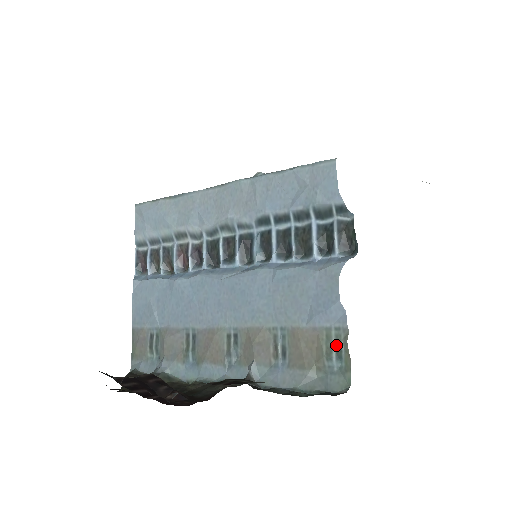
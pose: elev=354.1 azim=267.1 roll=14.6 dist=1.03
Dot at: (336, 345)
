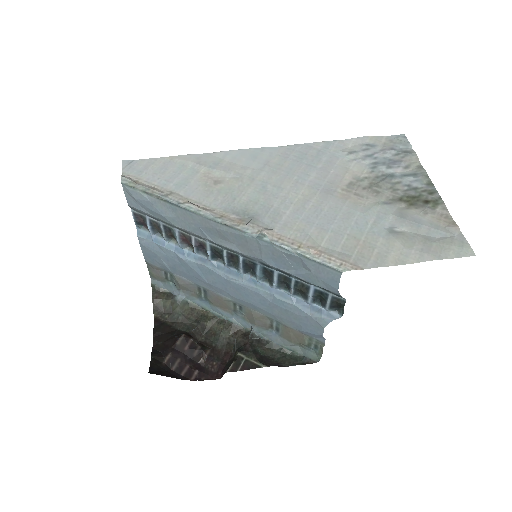
Dot at: (315, 344)
